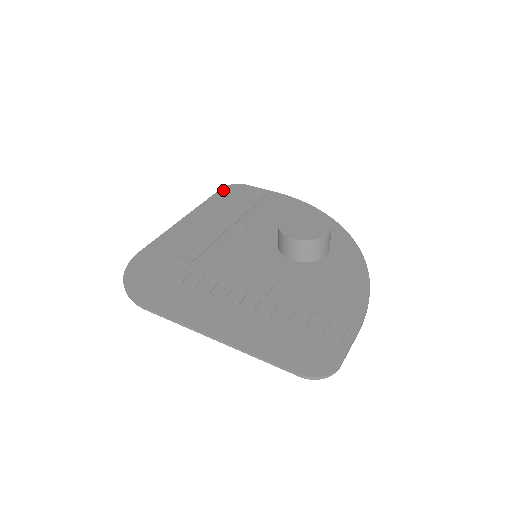
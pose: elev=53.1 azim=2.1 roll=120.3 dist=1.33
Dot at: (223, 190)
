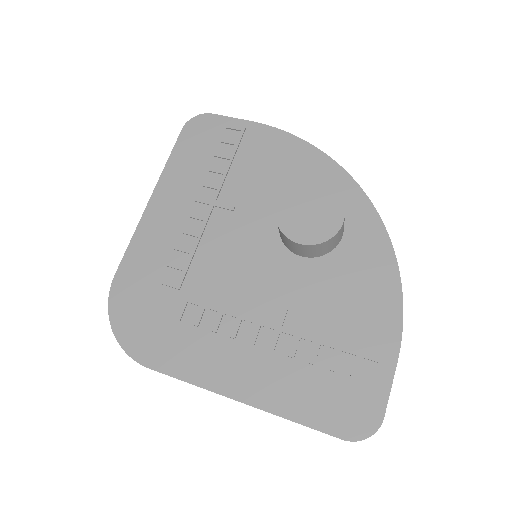
Dot at: (185, 132)
